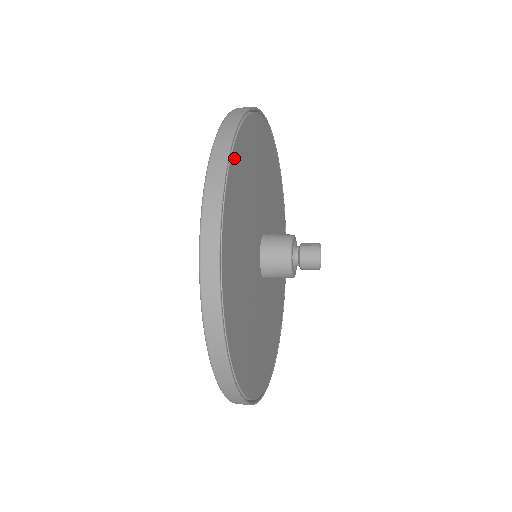
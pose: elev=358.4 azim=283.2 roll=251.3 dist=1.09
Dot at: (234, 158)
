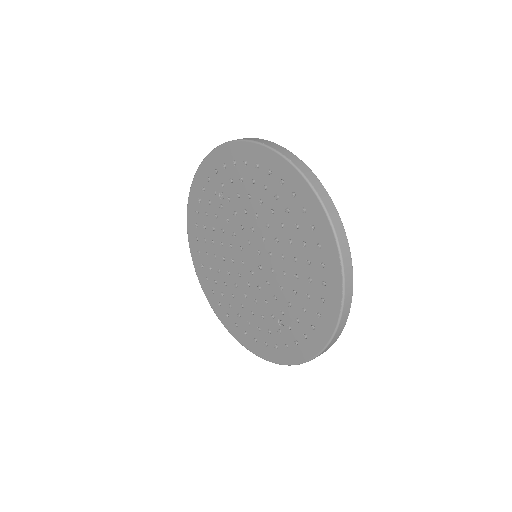
Dot at: occluded
